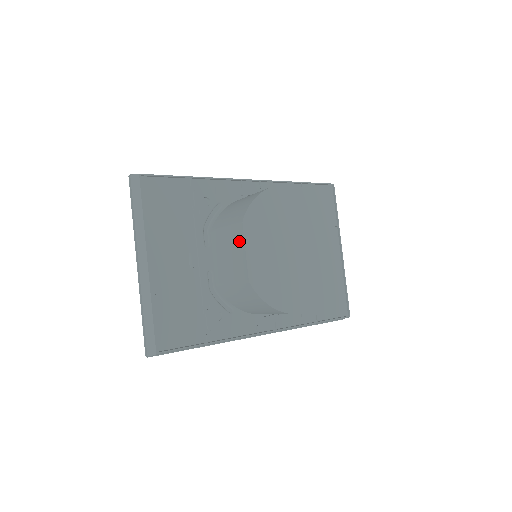
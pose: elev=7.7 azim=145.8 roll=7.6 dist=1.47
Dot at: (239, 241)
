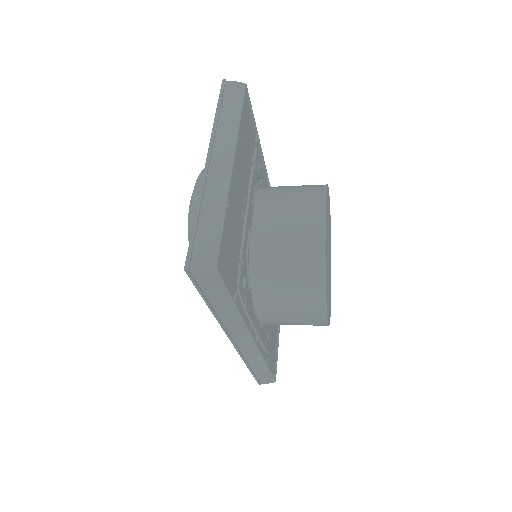
Dot at: (316, 208)
